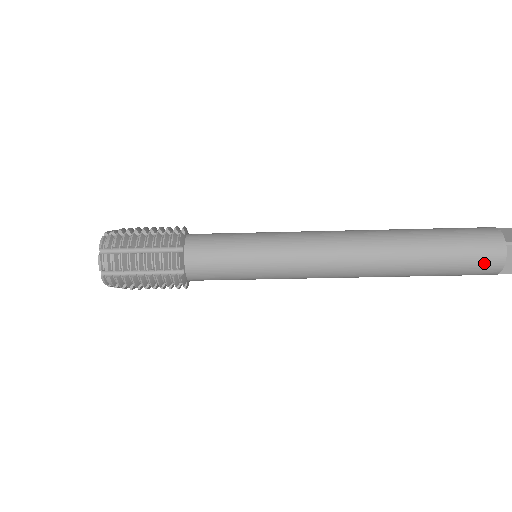
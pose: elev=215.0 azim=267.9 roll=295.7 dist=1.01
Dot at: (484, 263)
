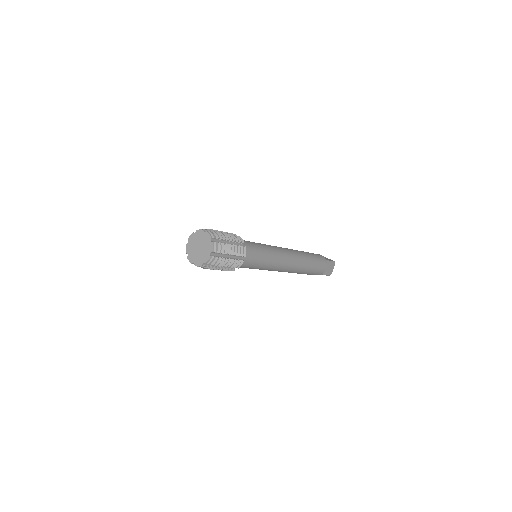
Dot at: occluded
